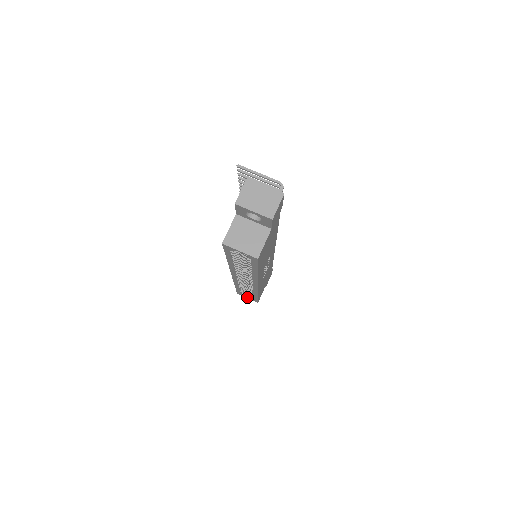
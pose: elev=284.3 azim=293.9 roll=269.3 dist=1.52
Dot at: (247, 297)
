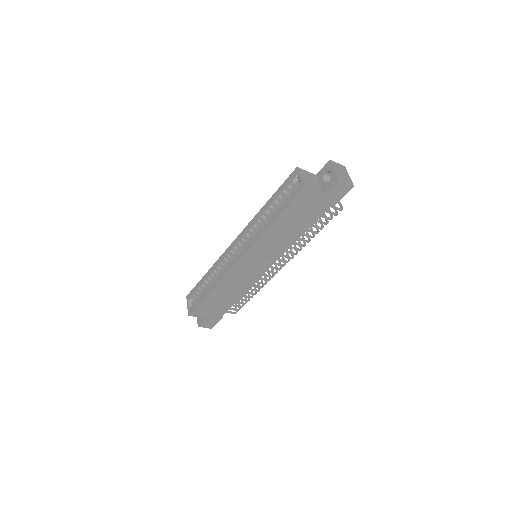
Dot at: (189, 304)
